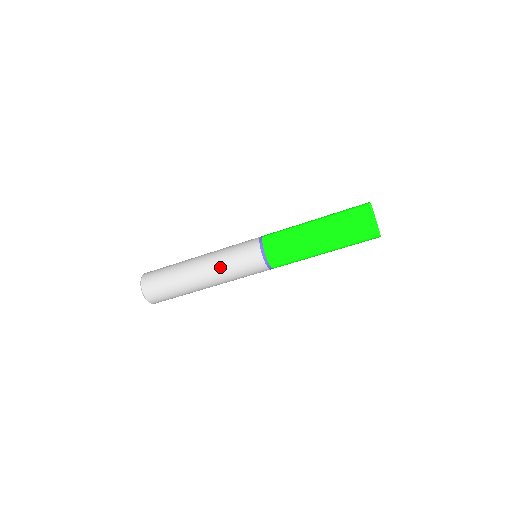
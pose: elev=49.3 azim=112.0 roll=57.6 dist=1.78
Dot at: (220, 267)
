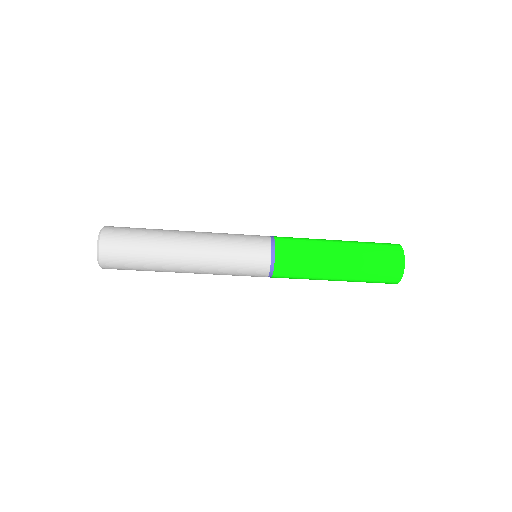
Dot at: (214, 265)
